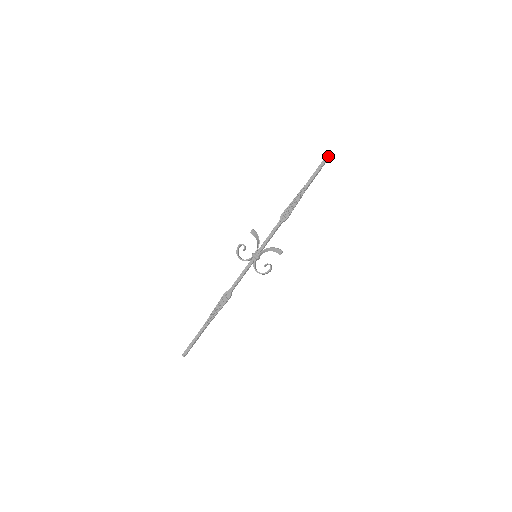
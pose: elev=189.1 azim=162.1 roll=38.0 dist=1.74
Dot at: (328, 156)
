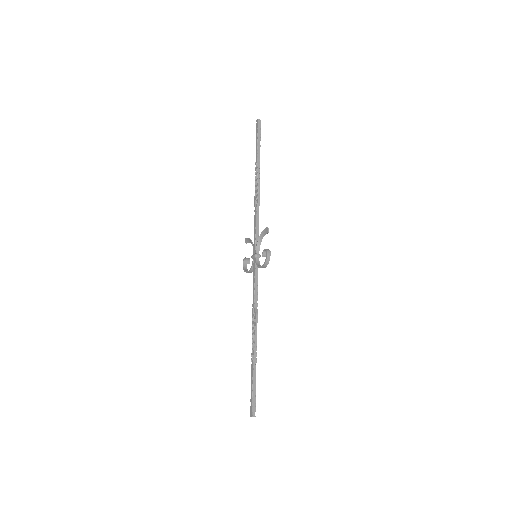
Dot at: (257, 124)
